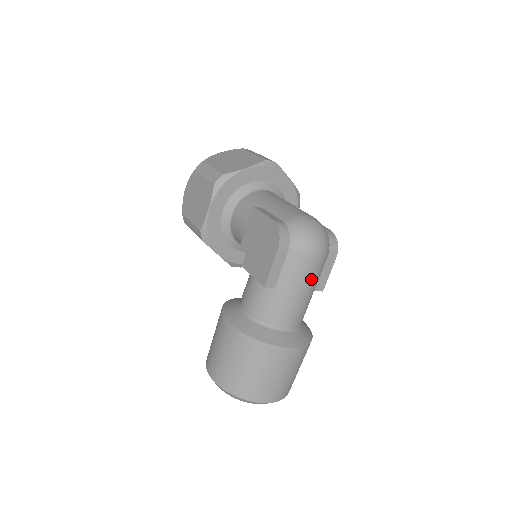
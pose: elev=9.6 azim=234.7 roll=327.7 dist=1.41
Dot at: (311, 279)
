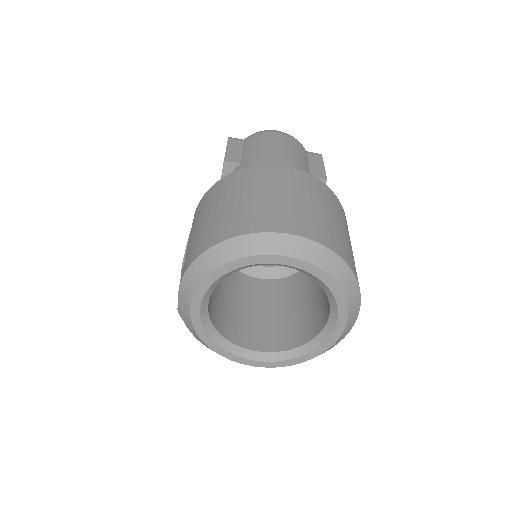
Dot at: (285, 148)
